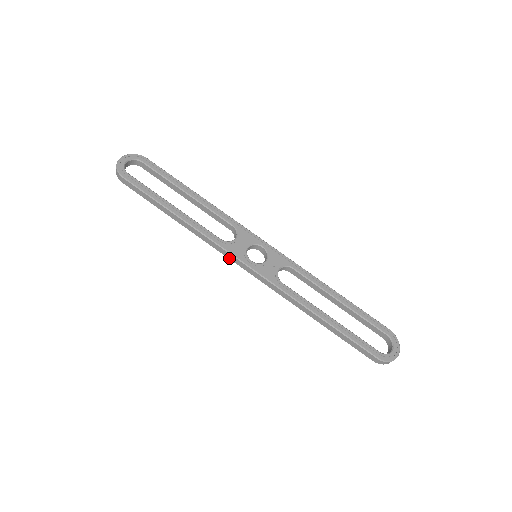
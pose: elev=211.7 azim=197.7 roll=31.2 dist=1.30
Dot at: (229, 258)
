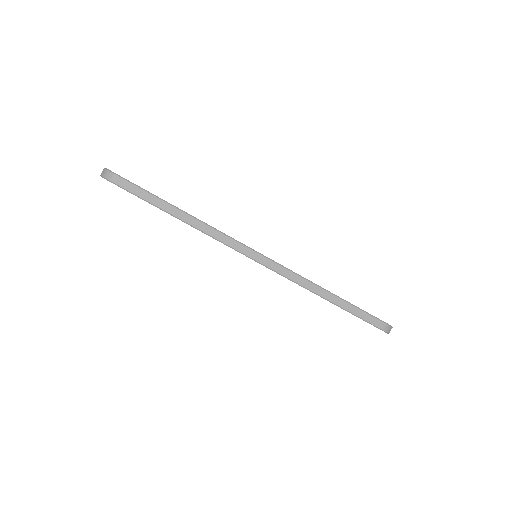
Dot at: (240, 251)
